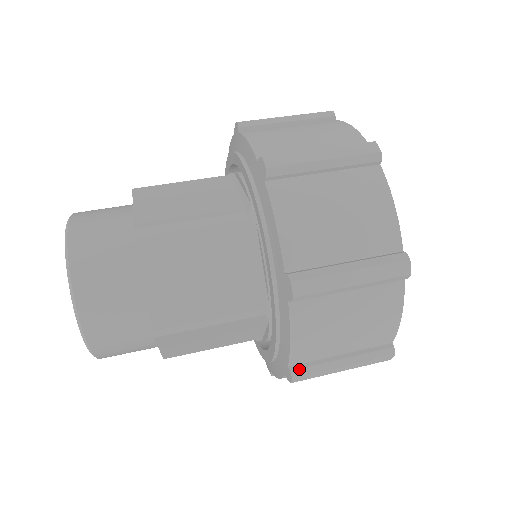
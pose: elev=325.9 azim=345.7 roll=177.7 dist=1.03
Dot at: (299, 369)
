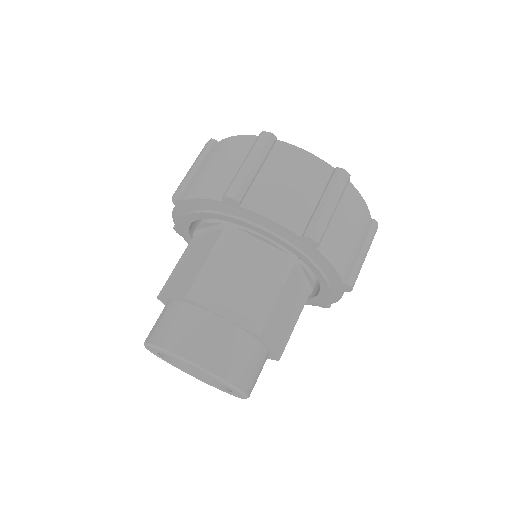
Dot at: occluded
